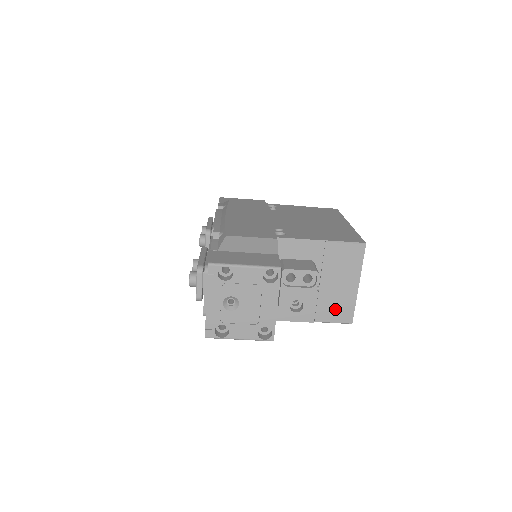
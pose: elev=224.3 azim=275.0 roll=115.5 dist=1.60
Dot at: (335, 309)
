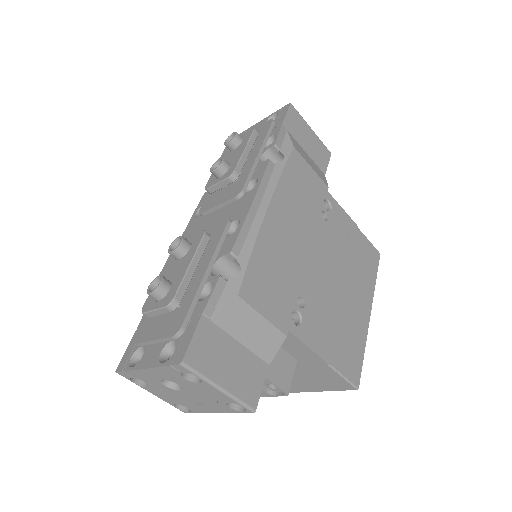
Dot at: occluded
